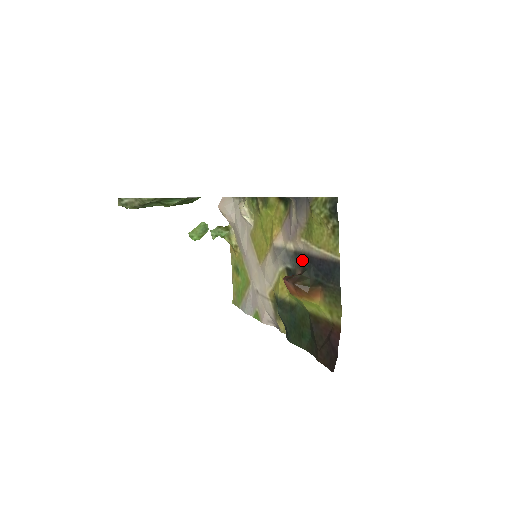
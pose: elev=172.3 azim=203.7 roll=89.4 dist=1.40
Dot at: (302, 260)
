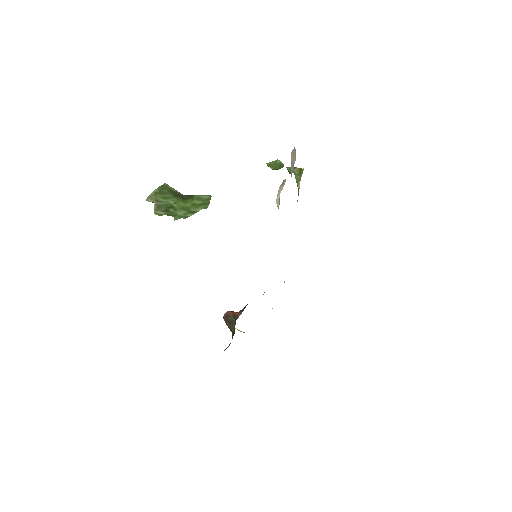
Dot at: occluded
